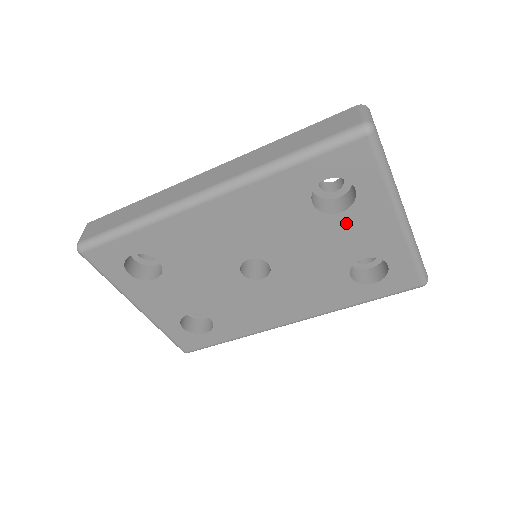
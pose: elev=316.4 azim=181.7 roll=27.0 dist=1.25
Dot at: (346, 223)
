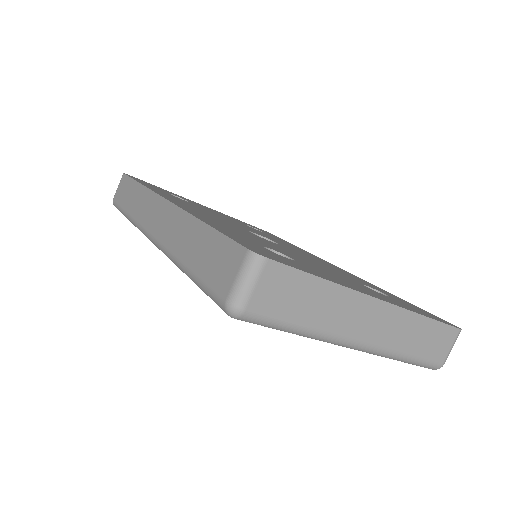
Dot at: occluded
